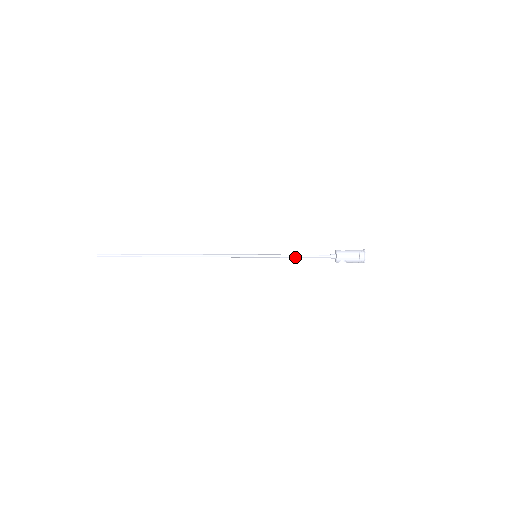
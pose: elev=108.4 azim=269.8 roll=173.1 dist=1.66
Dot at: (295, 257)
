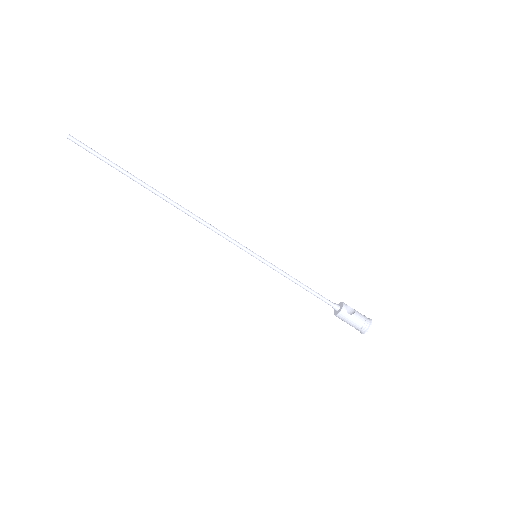
Dot at: (296, 283)
